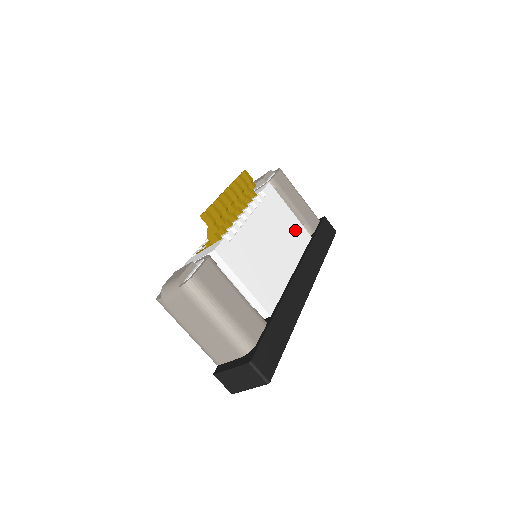
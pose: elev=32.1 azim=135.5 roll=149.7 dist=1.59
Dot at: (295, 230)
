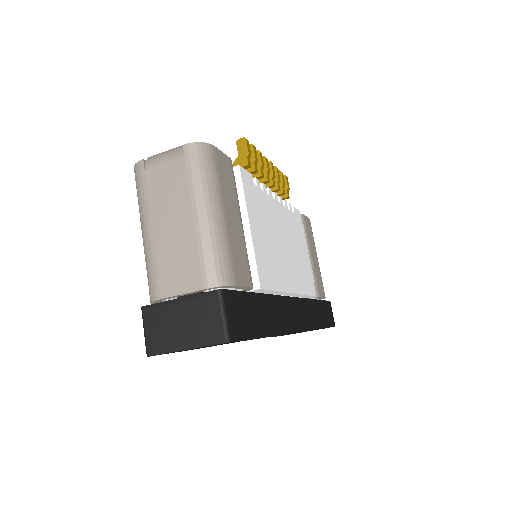
Dot at: (306, 270)
